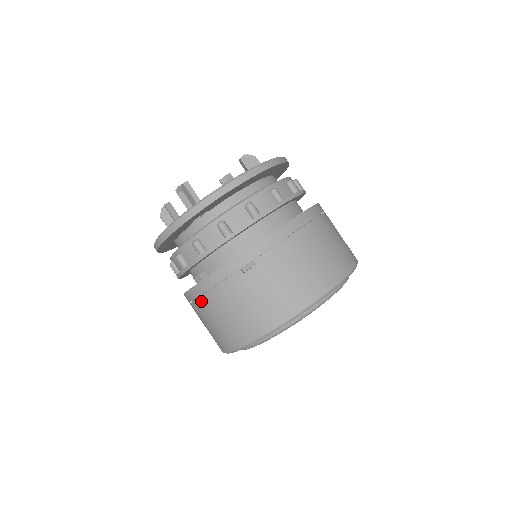
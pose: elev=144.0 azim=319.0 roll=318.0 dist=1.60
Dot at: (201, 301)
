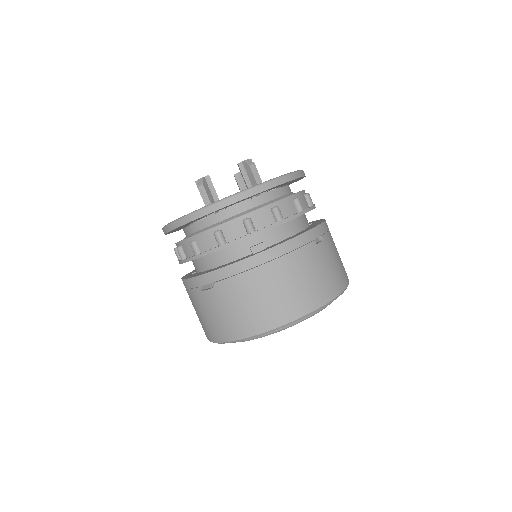
Dot at: (268, 267)
